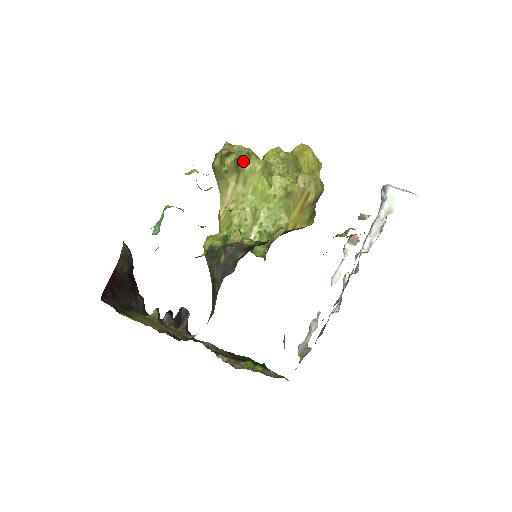
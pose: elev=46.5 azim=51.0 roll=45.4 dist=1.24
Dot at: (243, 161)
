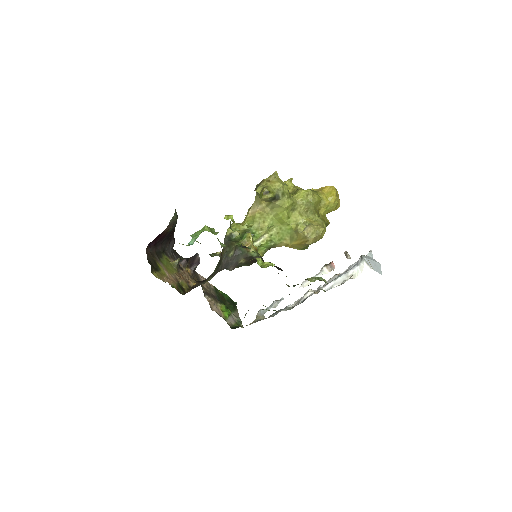
Dot at: (276, 199)
